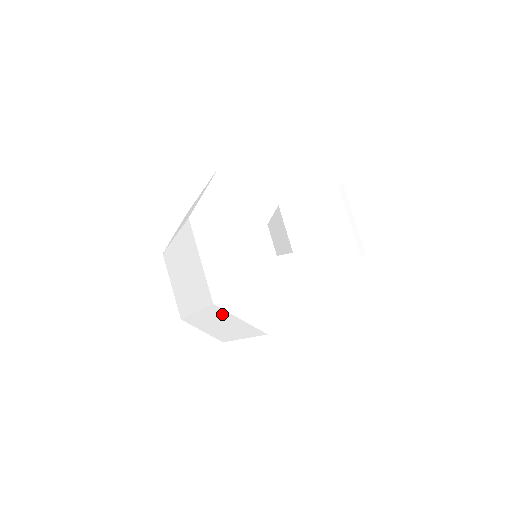
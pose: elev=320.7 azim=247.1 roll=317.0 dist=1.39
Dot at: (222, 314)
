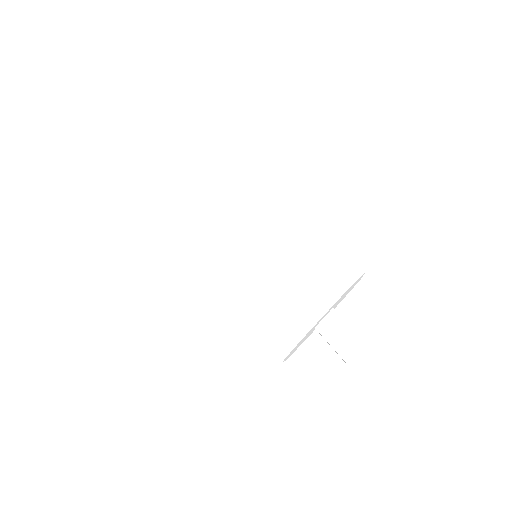
Dot at: occluded
